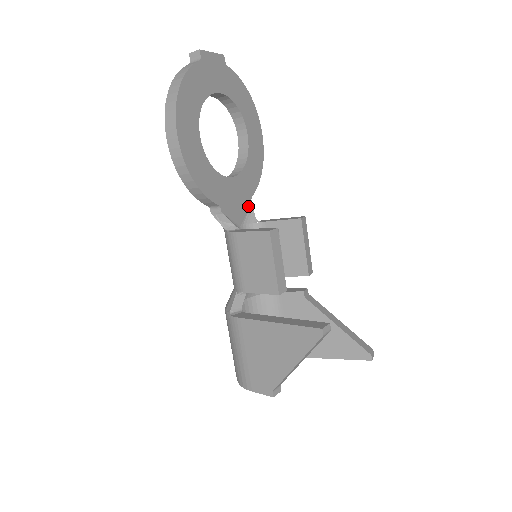
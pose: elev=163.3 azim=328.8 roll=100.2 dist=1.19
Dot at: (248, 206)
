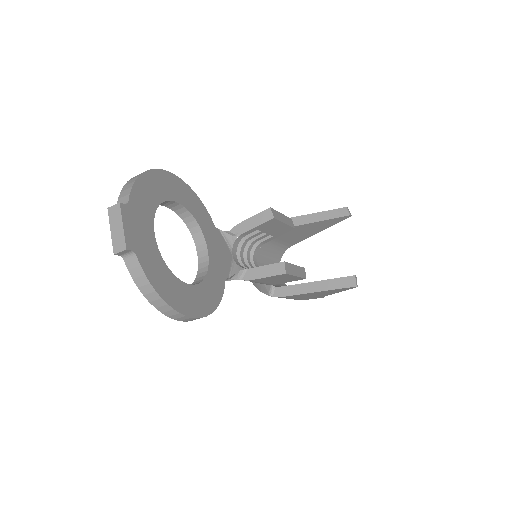
Dot at: (220, 236)
